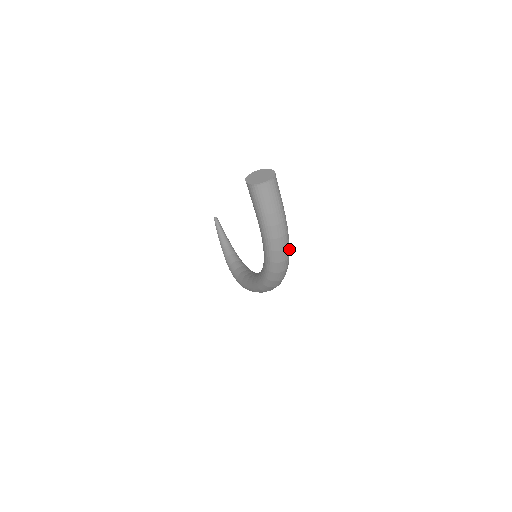
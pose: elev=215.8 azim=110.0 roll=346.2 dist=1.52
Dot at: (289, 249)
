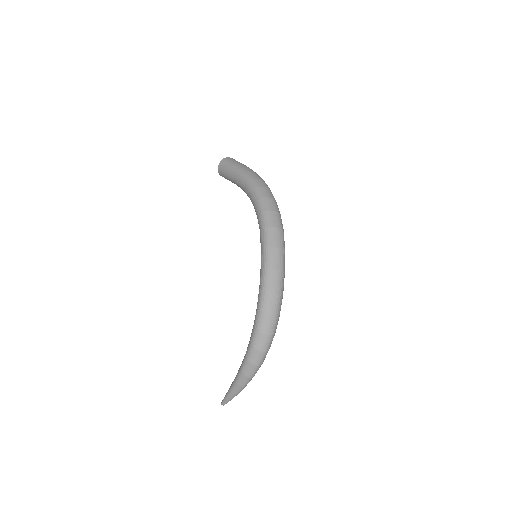
Dot at: occluded
